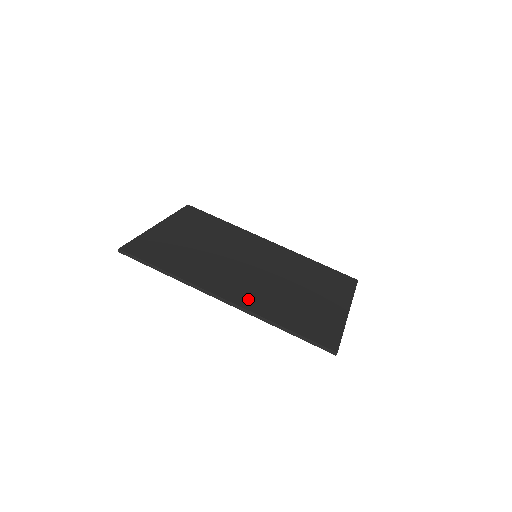
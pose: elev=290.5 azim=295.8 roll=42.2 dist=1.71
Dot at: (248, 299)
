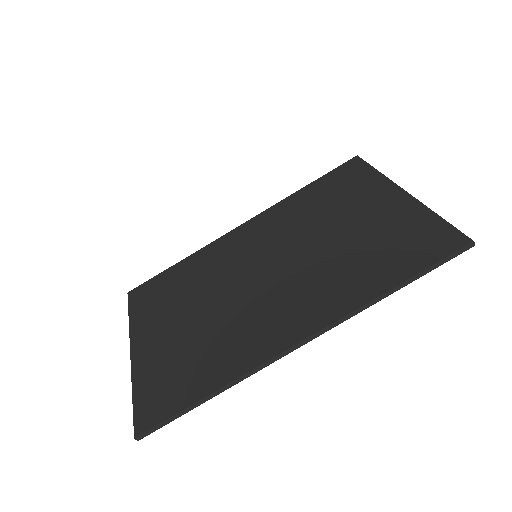
Dot at: (319, 308)
